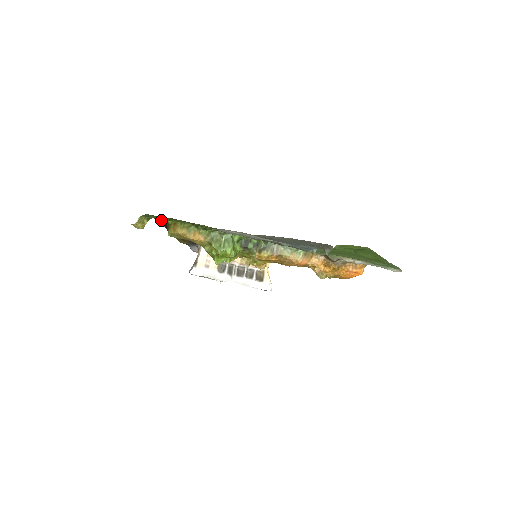
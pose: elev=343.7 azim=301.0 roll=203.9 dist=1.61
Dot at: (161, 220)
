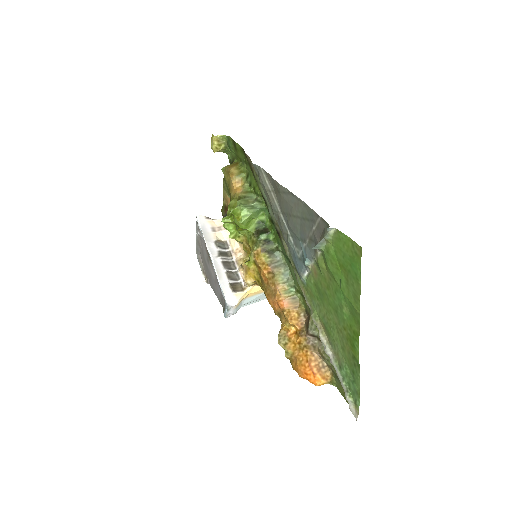
Dot at: occluded
